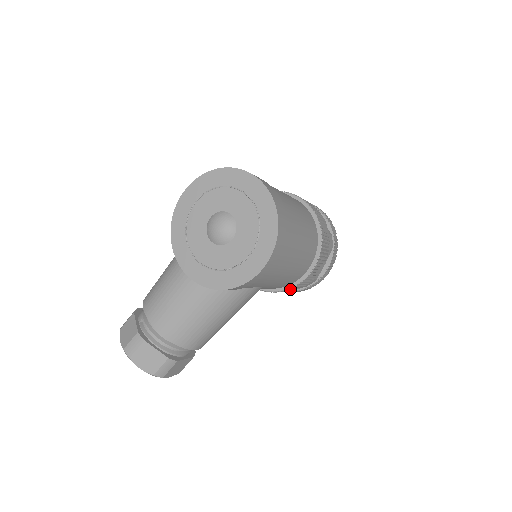
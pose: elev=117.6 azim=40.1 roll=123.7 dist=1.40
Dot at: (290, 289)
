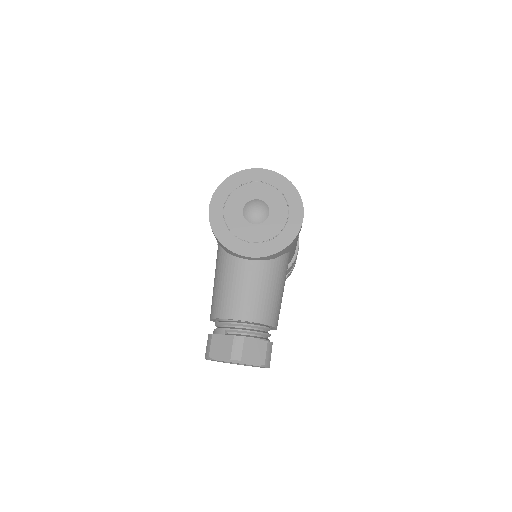
Dot at: (292, 265)
